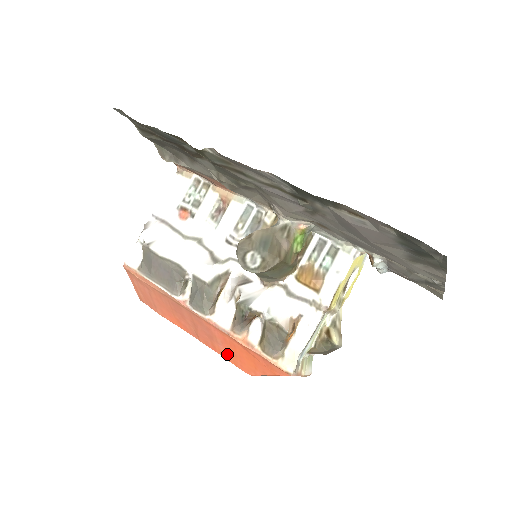
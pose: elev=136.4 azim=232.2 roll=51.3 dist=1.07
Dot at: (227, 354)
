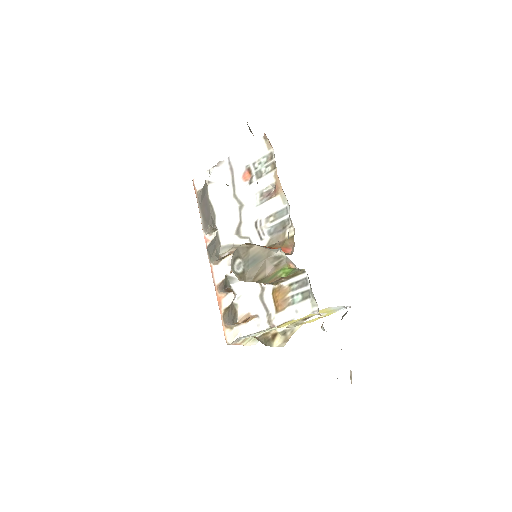
Dot at: occluded
